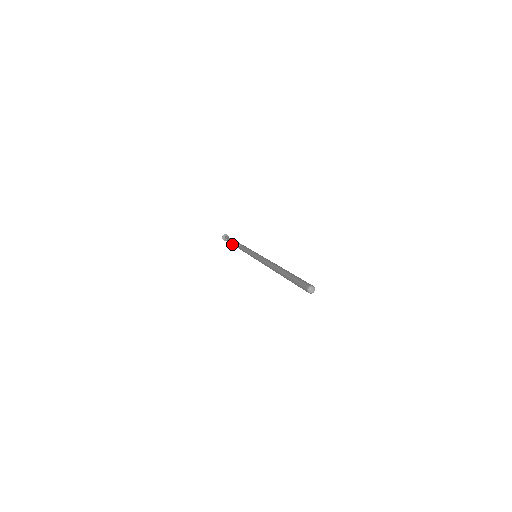
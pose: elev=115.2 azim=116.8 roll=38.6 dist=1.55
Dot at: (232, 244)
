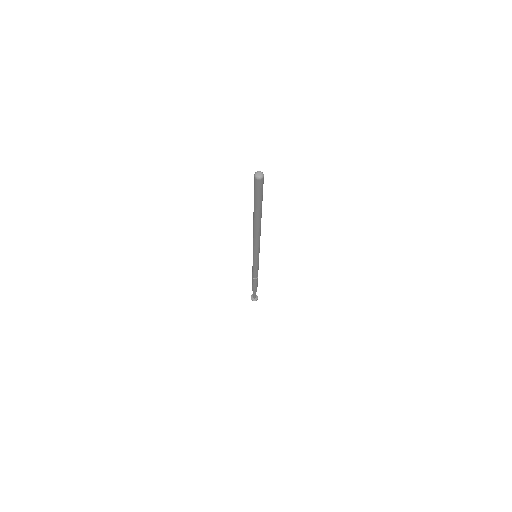
Dot at: (252, 286)
